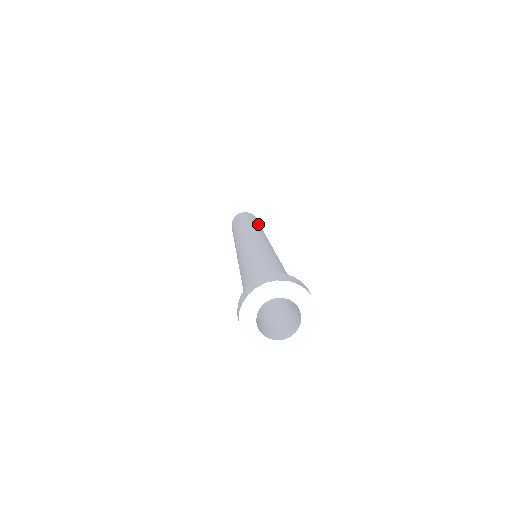
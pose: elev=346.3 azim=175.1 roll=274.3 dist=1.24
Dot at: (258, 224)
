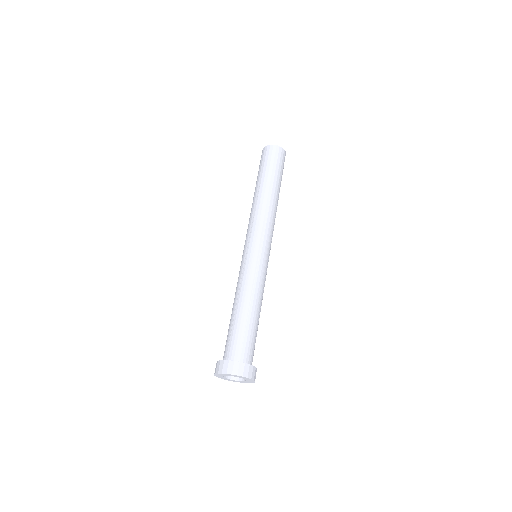
Dot at: (278, 193)
